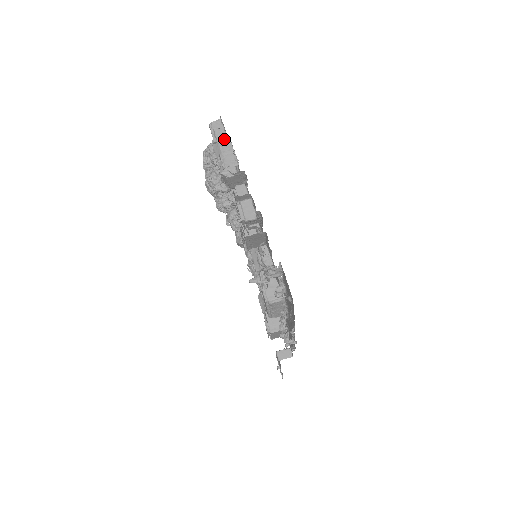
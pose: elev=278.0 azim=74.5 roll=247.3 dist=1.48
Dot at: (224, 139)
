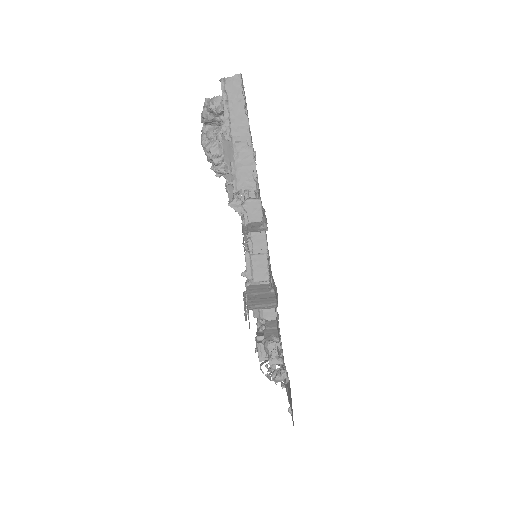
Dot at: (241, 116)
